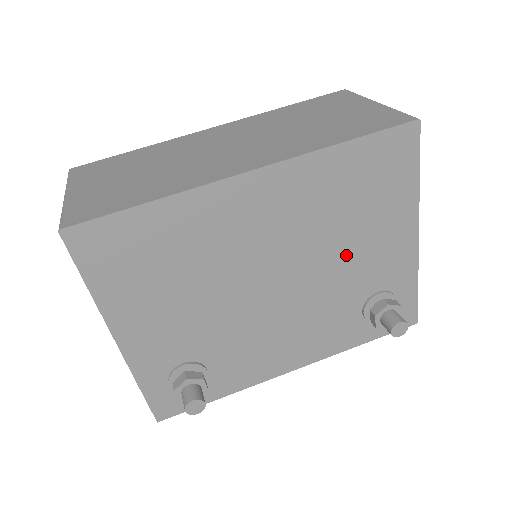
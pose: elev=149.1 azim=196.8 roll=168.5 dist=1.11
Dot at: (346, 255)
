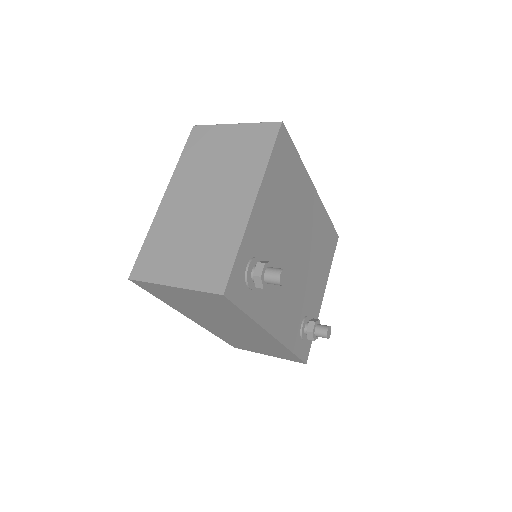
Dot at: (312, 274)
